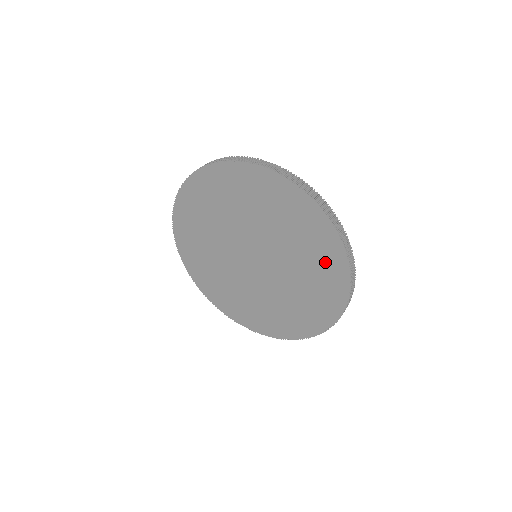
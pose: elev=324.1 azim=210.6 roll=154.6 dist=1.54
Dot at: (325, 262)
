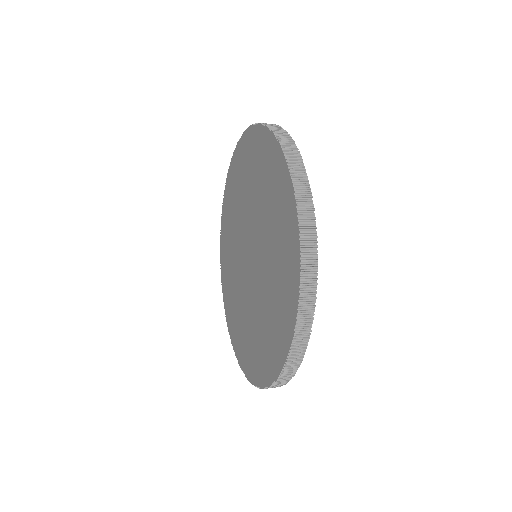
Dot at: (286, 253)
